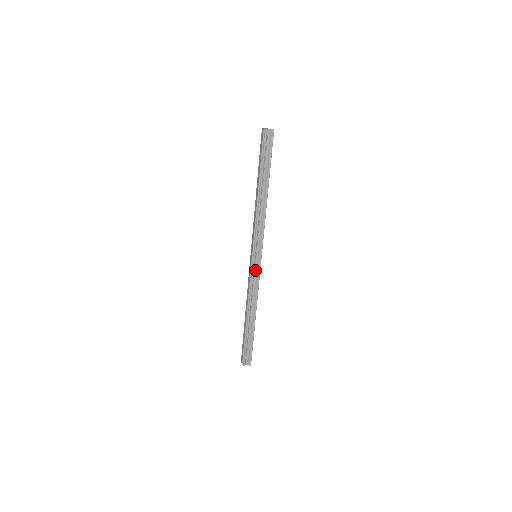
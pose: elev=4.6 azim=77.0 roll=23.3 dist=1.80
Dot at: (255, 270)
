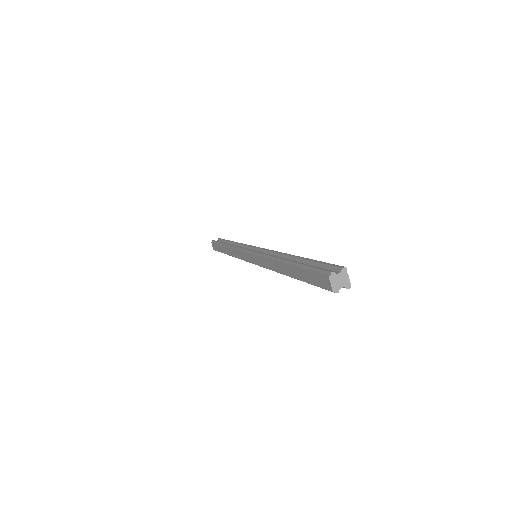
Dot at: occluded
